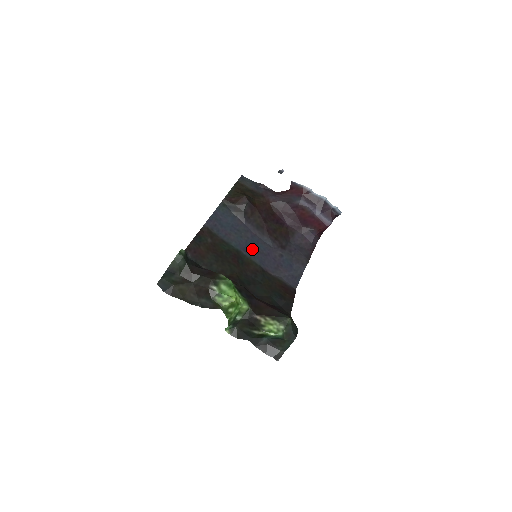
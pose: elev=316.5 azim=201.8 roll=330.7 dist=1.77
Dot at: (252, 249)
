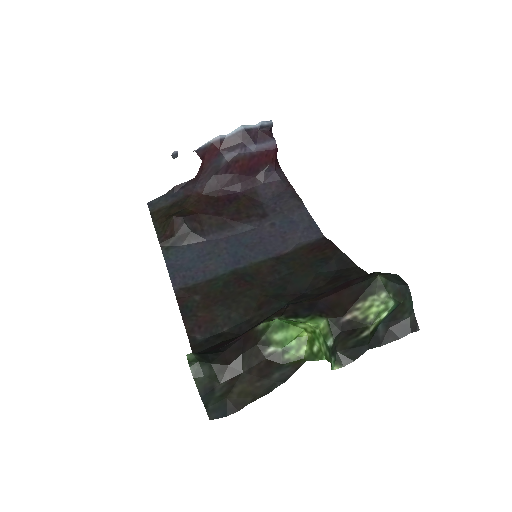
Dot at: (242, 253)
